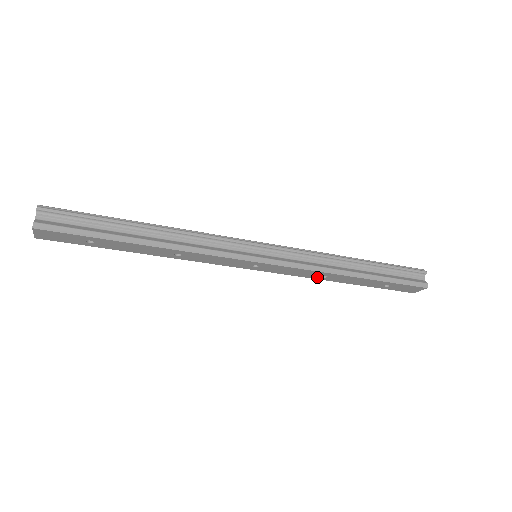
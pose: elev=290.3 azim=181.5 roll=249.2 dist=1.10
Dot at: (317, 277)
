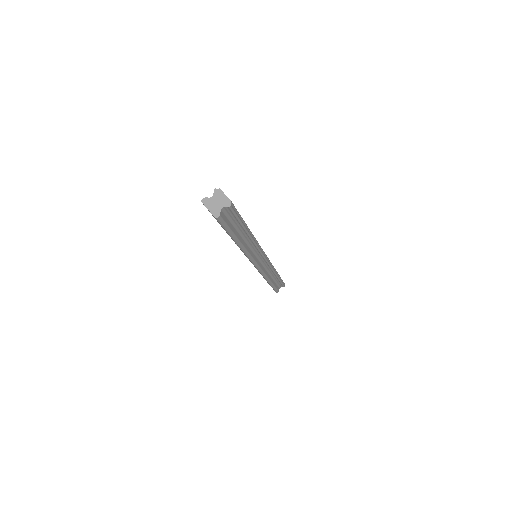
Dot at: occluded
